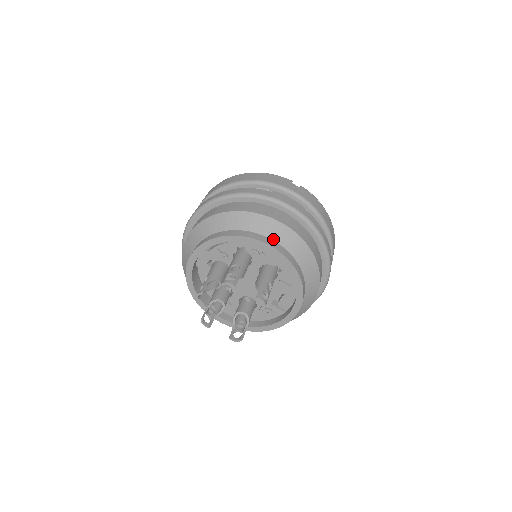
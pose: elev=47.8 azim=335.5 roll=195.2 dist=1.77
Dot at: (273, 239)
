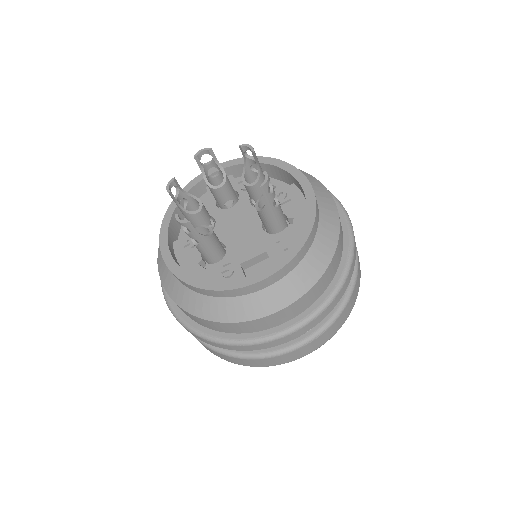
Dot at: occluded
